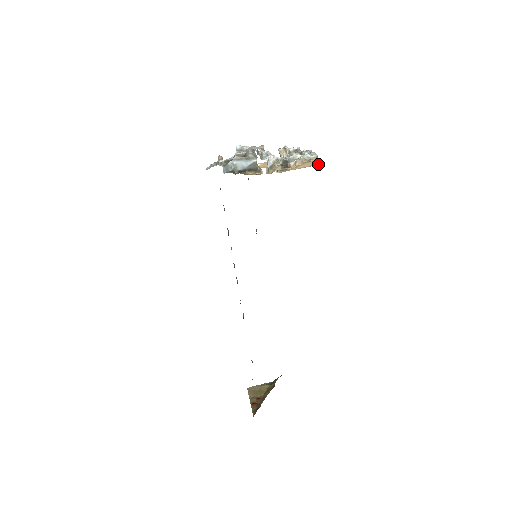
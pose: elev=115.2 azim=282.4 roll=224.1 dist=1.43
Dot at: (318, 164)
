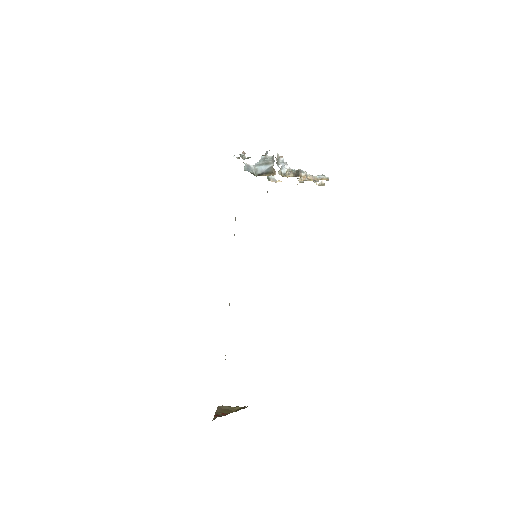
Dot at: occluded
